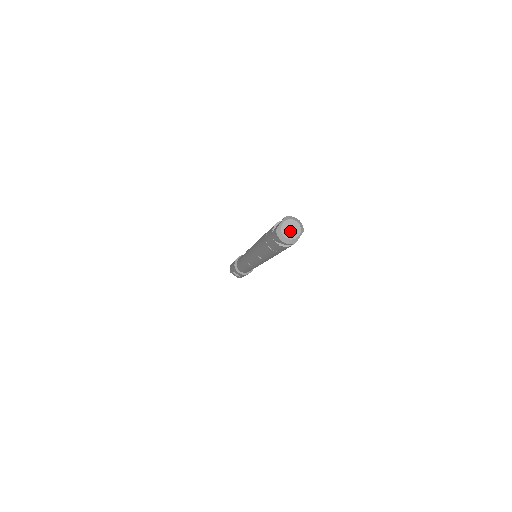
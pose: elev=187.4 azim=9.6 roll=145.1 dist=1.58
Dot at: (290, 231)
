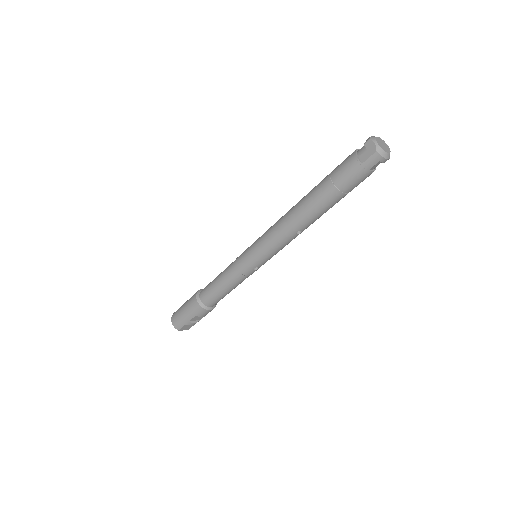
Dot at: (384, 147)
